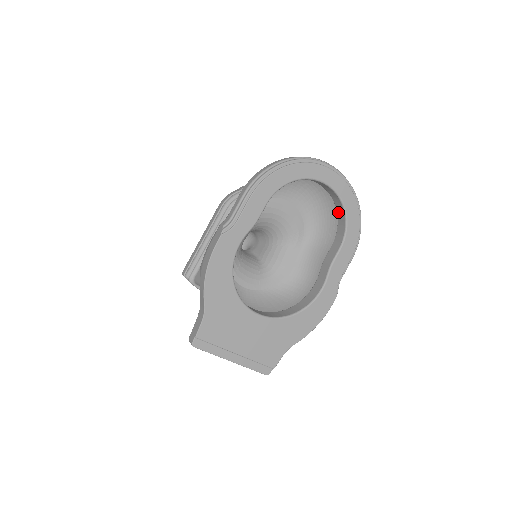
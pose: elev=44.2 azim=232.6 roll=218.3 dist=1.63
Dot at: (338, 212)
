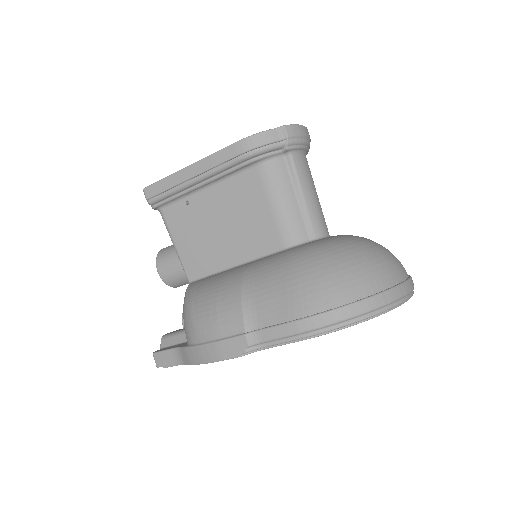
Dot at: occluded
